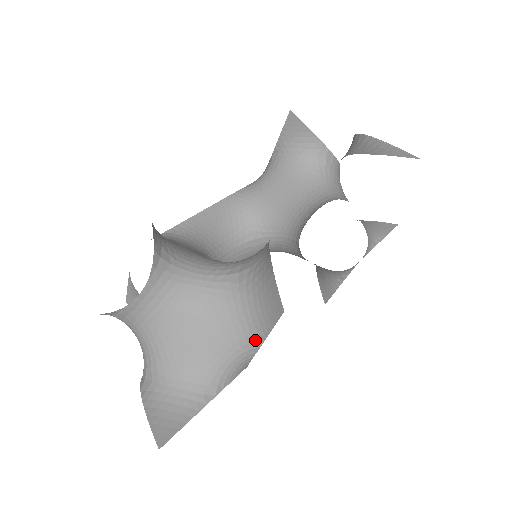
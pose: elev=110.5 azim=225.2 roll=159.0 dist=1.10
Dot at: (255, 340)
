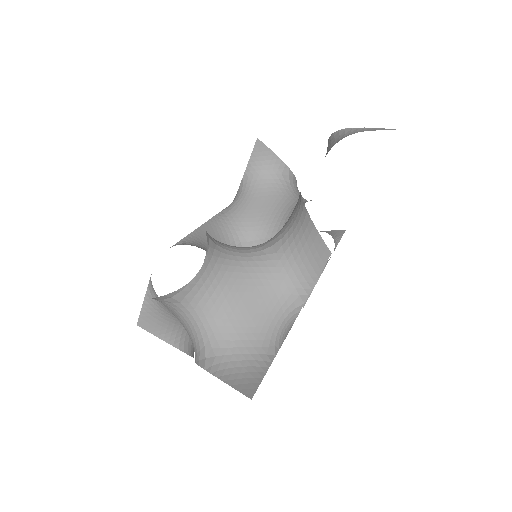
Dot at: (300, 296)
